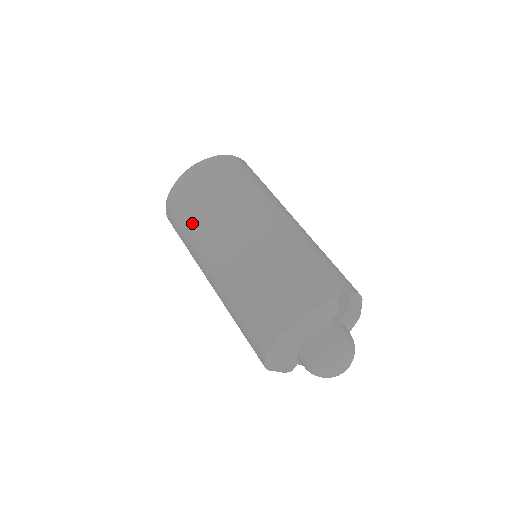
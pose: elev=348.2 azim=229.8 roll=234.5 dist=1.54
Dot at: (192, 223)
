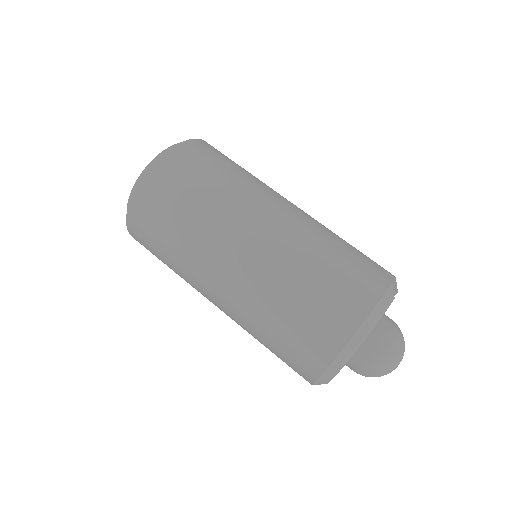
Dot at: (183, 224)
